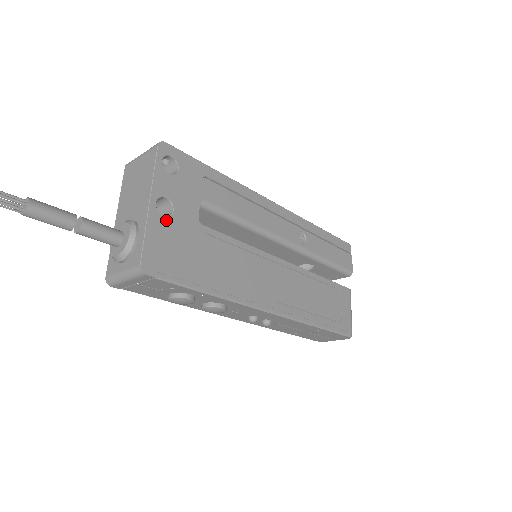
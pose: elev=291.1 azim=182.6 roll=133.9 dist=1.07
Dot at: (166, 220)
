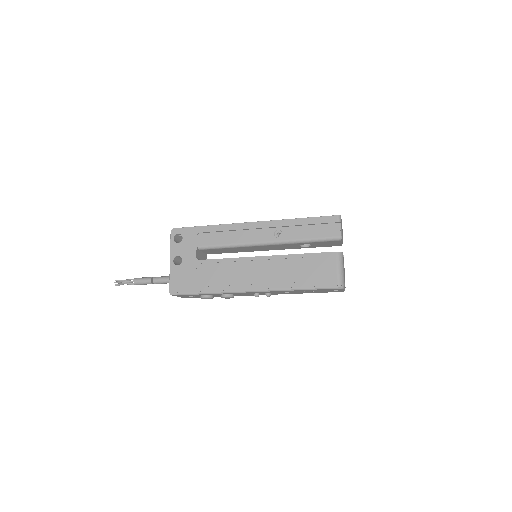
Dot at: (179, 267)
